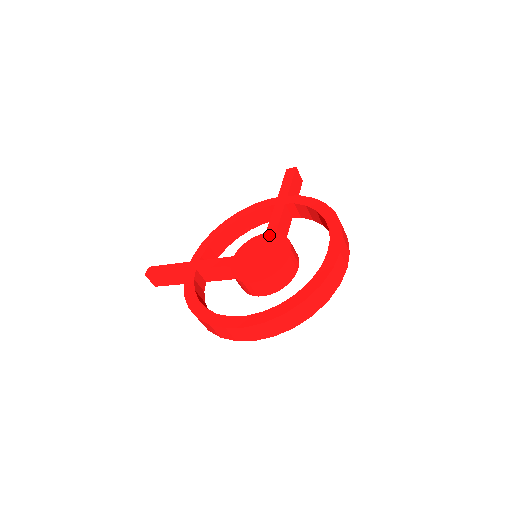
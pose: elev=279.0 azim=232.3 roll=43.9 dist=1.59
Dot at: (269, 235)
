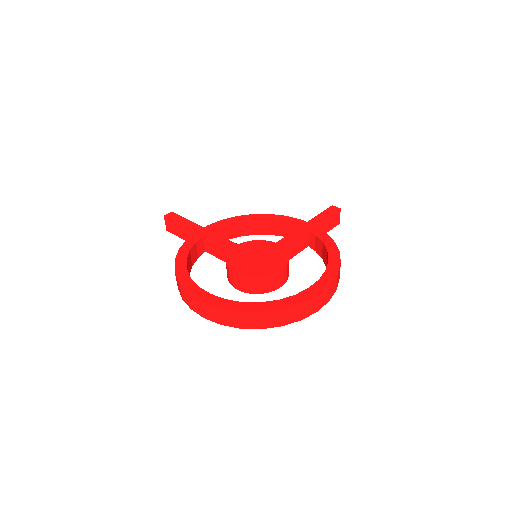
Dot at: (277, 246)
